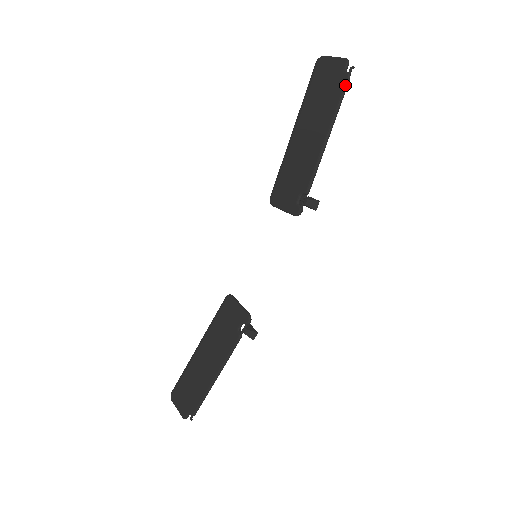
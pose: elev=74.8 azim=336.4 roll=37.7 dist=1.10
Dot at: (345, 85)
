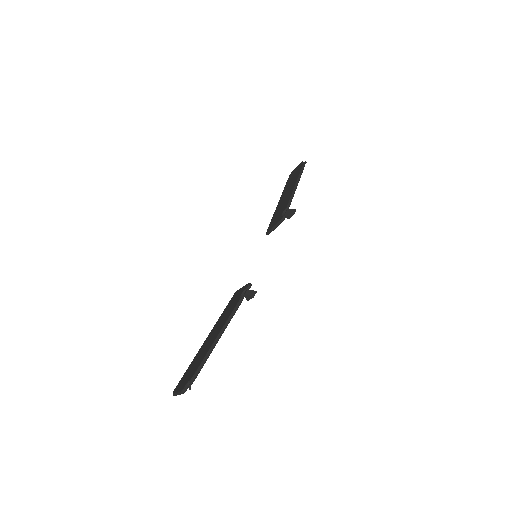
Dot at: (302, 166)
